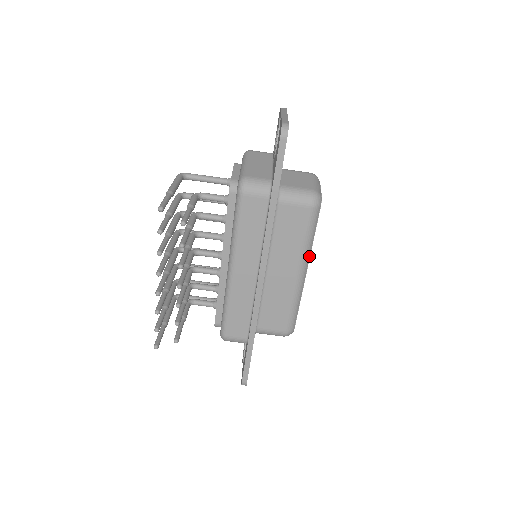
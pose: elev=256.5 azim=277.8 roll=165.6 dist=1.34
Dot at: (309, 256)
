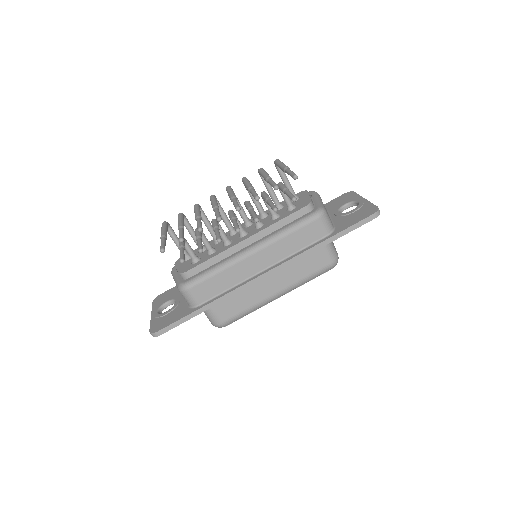
Dot at: (293, 289)
